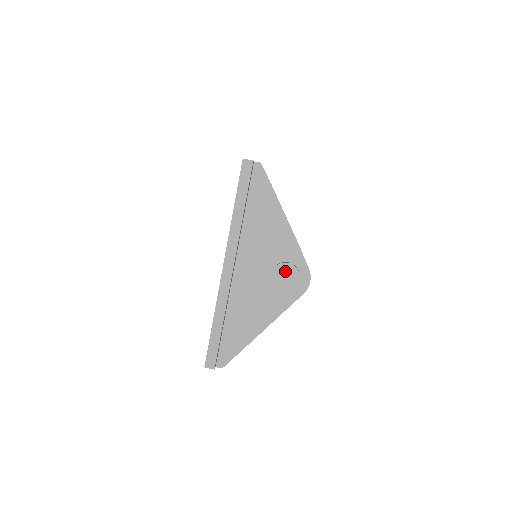
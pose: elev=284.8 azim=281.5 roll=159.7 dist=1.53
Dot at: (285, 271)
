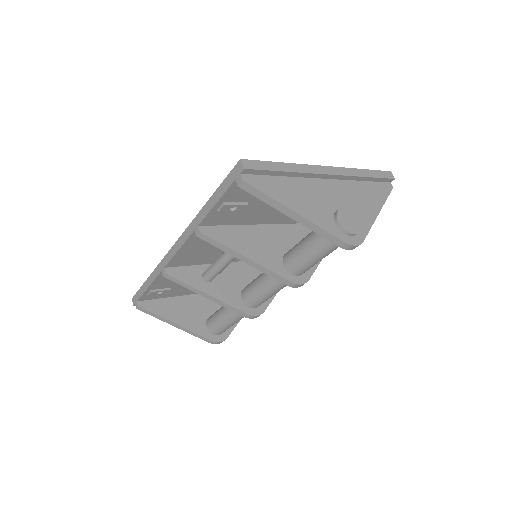
Dot at: (352, 219)
